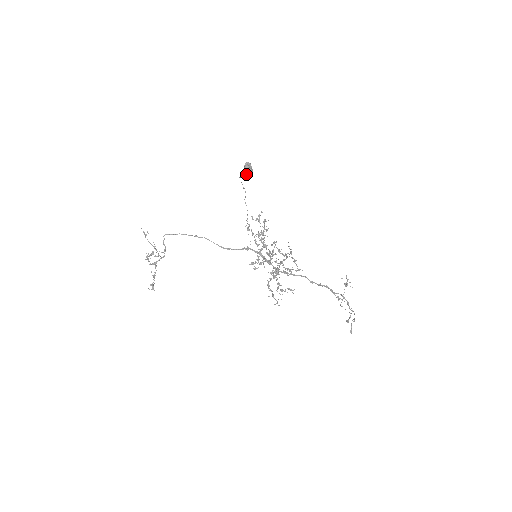
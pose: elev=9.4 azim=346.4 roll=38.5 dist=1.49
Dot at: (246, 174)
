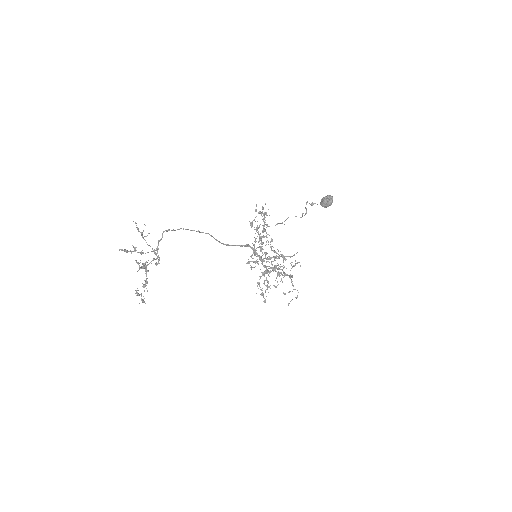
Dot at: occluded
